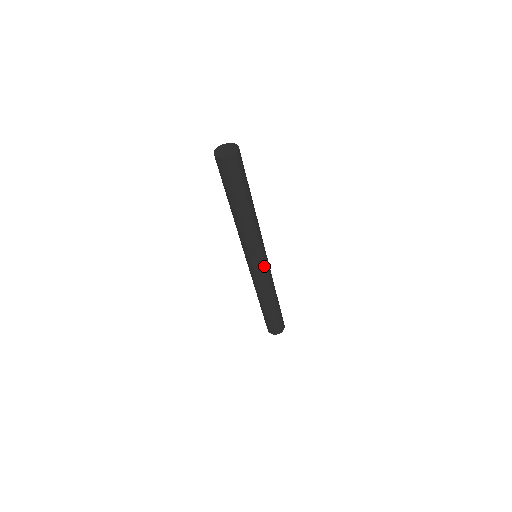
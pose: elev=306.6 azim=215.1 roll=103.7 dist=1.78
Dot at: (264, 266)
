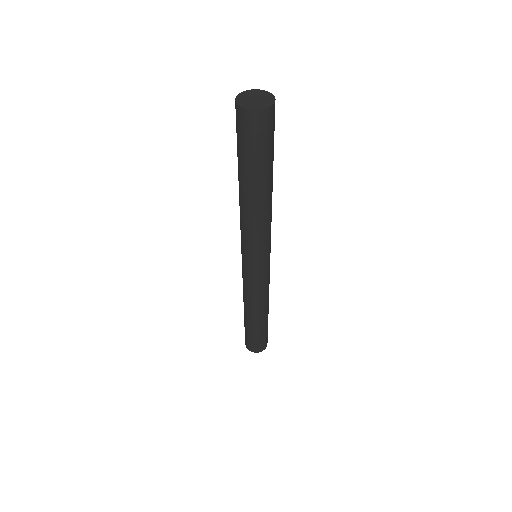
Dot at: (257, 274)
